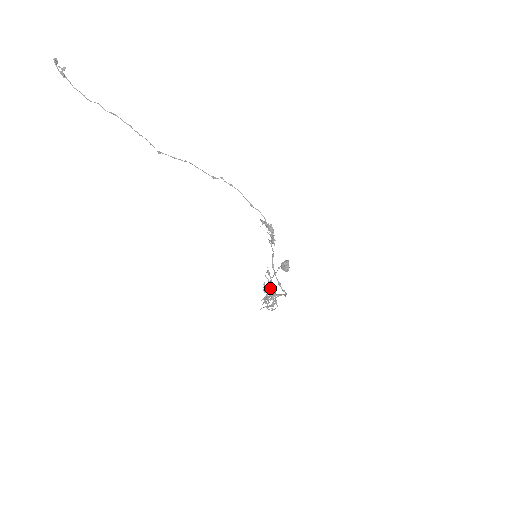
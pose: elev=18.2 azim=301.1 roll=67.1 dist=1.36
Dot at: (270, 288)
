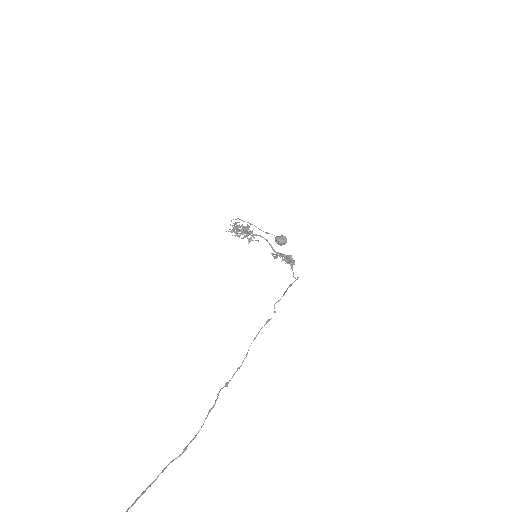
Dot at: occluded
